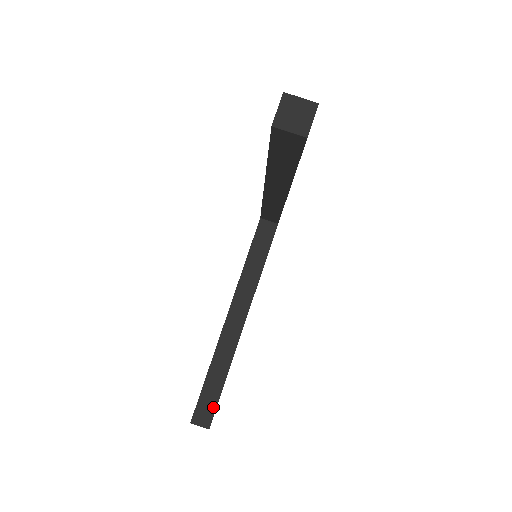
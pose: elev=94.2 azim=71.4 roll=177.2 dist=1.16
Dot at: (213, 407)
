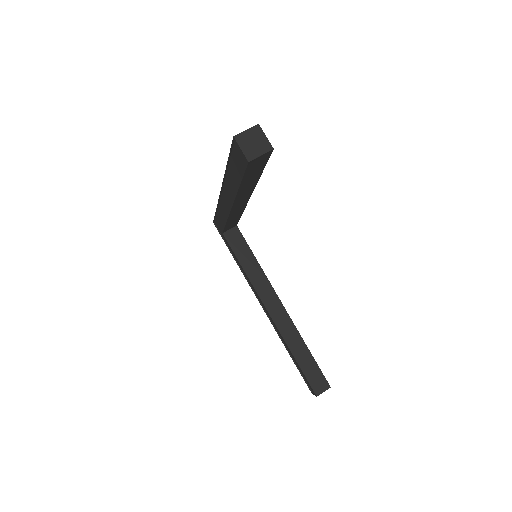
Dot at: (319, 373)
